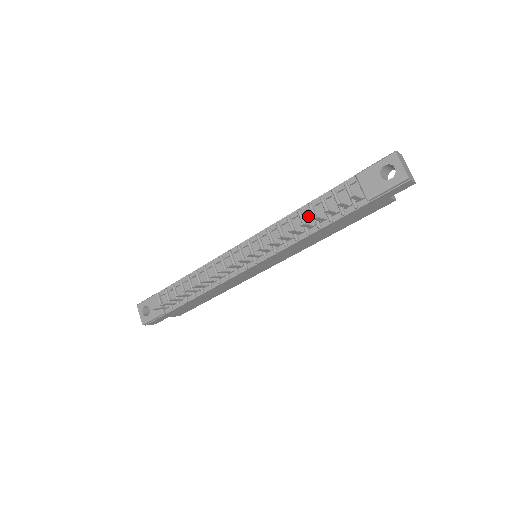
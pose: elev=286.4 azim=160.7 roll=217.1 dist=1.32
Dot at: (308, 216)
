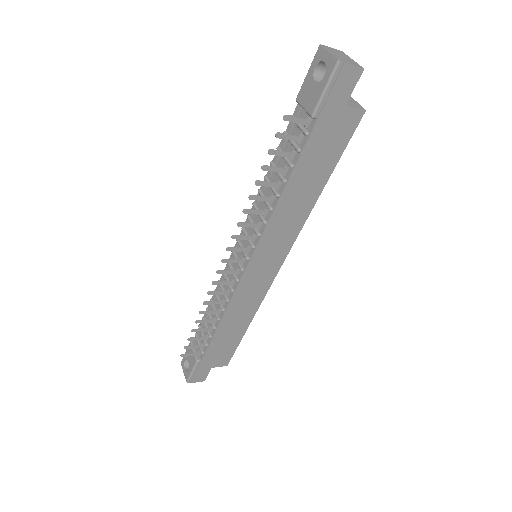
Dot at: (274, 177)
